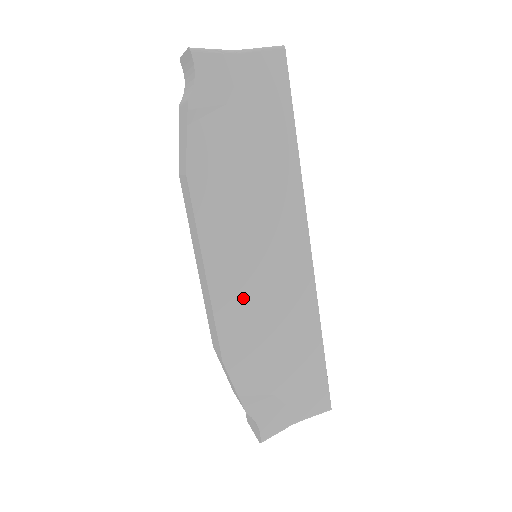
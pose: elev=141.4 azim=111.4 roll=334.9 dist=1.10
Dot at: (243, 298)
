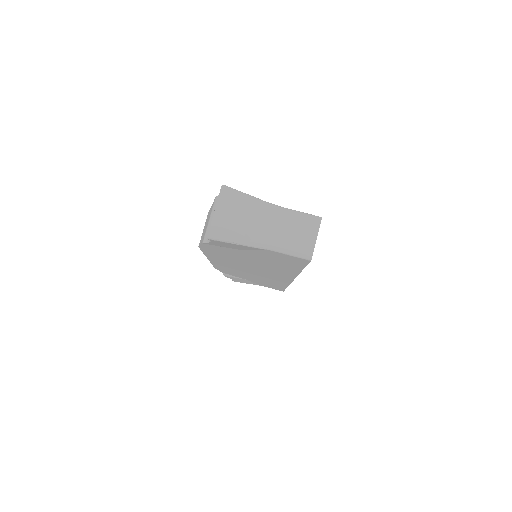
Dot at: (234, 268)
